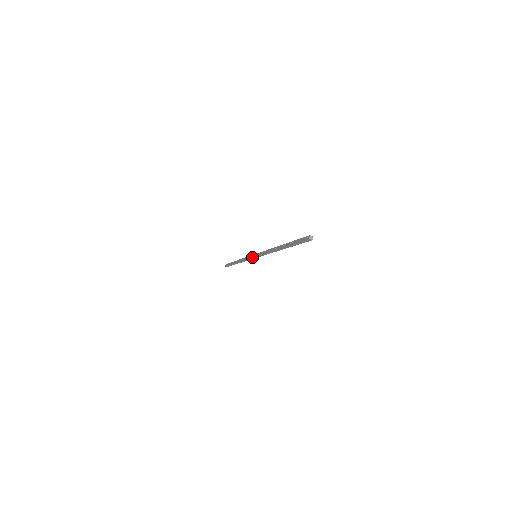
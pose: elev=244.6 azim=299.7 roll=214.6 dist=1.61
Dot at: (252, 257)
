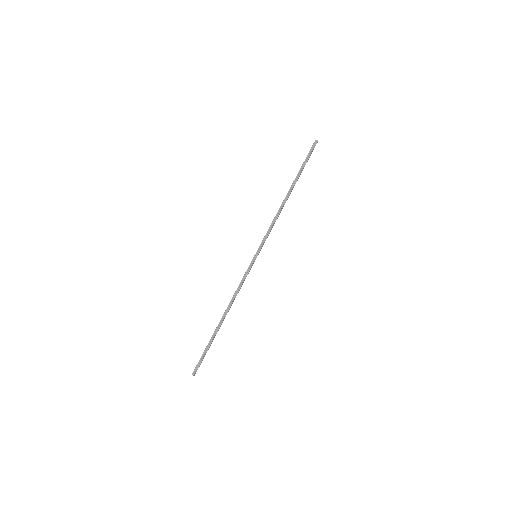
Dot at: (251, 261)
